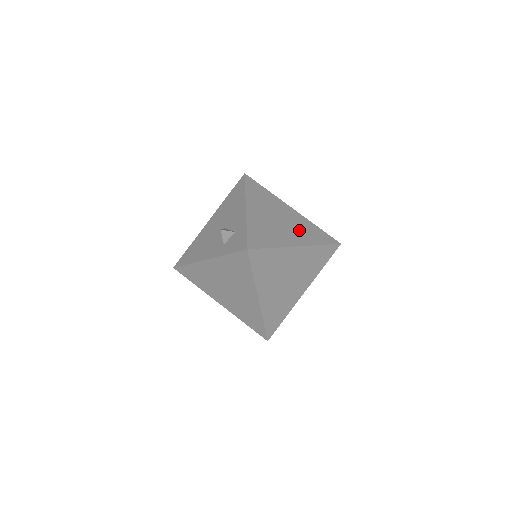
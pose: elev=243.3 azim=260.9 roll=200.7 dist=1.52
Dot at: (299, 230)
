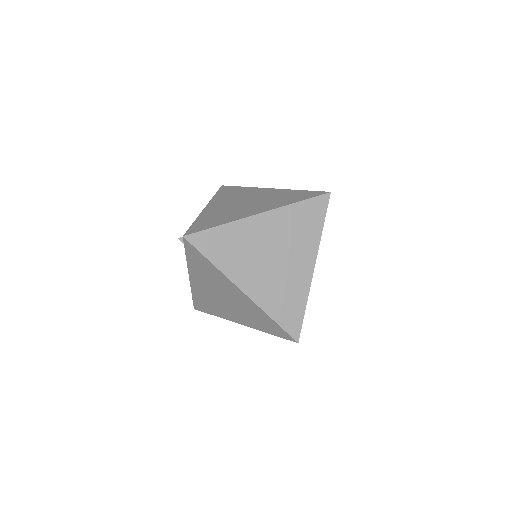
Dot at: (269, 201)
